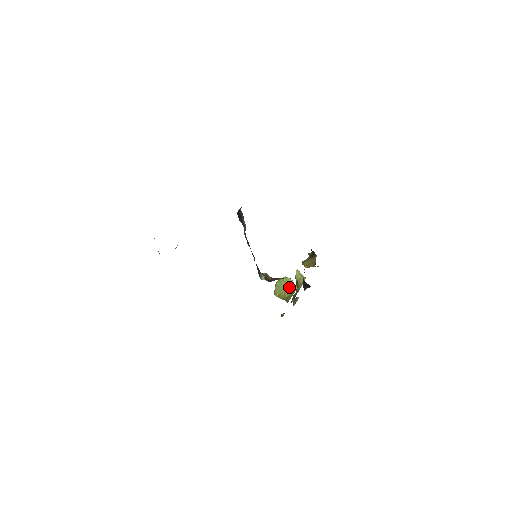
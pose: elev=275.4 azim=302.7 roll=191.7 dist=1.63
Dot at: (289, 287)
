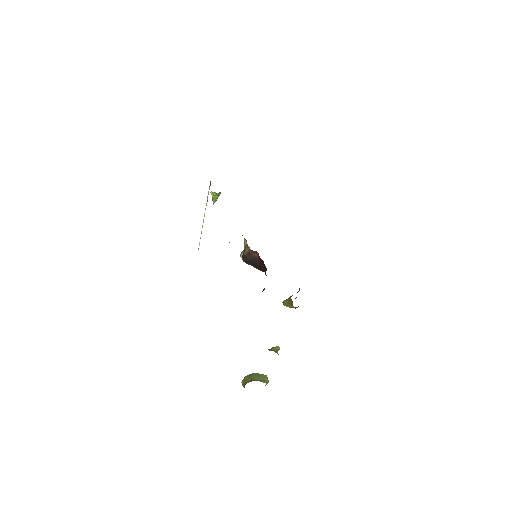
Dot at: (260, 379)
